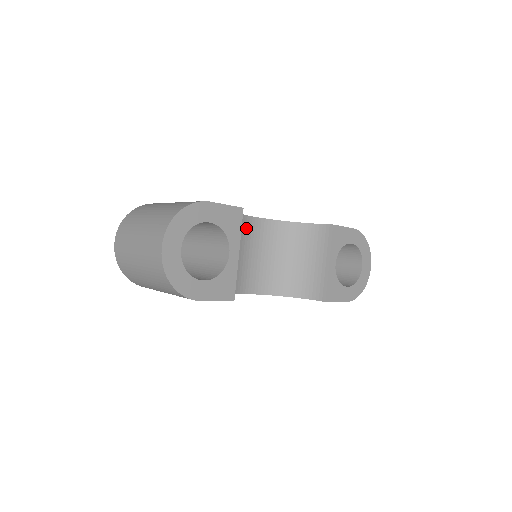
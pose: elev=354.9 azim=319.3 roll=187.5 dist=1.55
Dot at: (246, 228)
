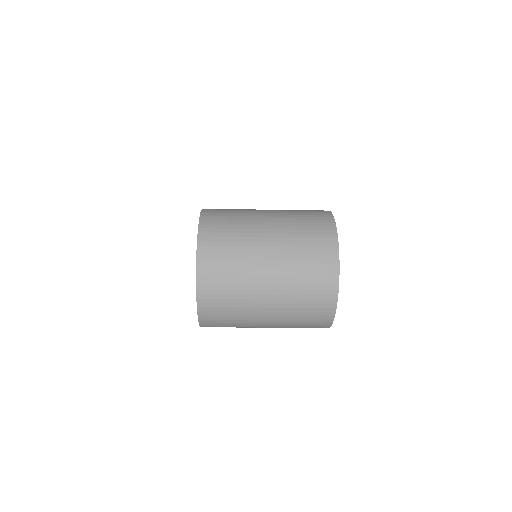
Dot at: occluded
